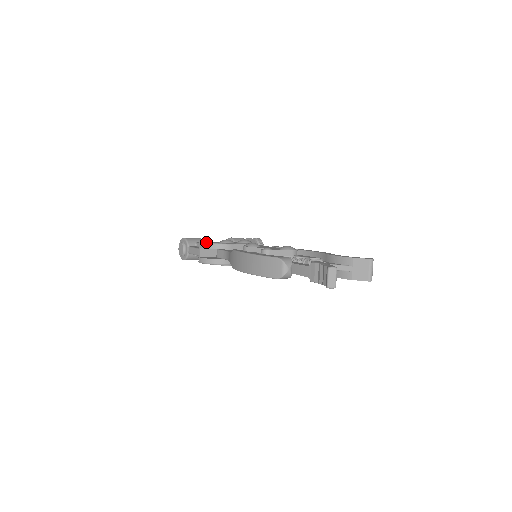
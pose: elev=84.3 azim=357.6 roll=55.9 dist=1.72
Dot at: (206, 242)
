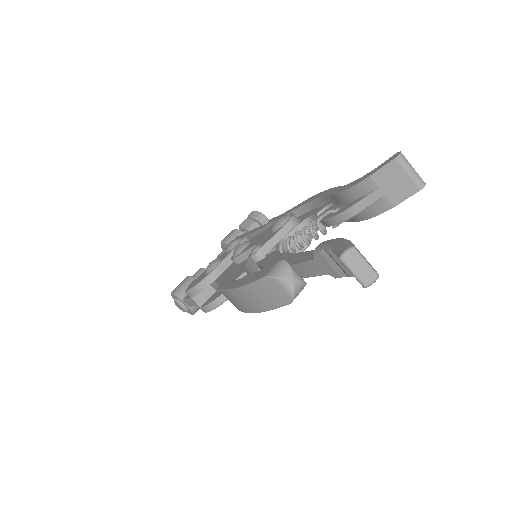
Dot at: (190, 288)
